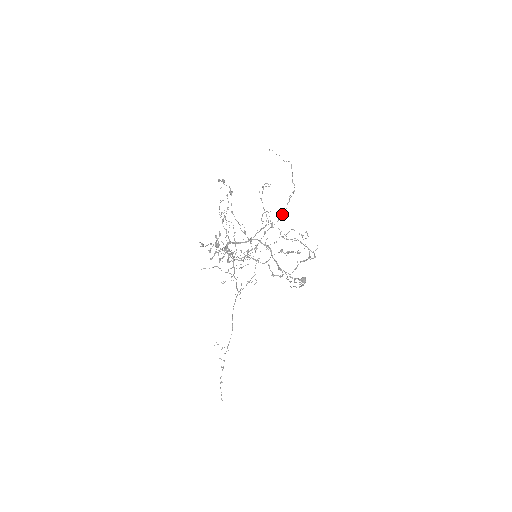
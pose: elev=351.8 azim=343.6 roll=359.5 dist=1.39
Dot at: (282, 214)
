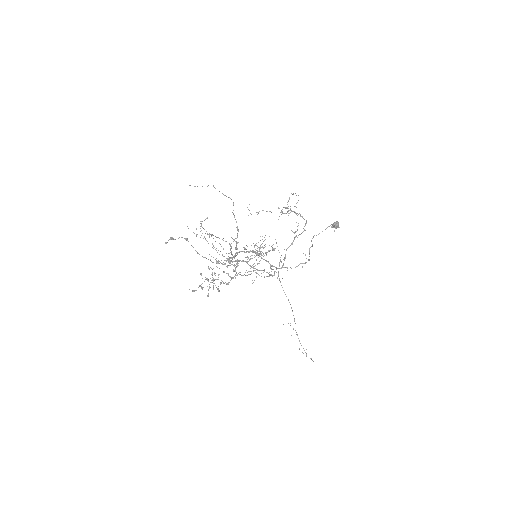
Dot at: occluded
